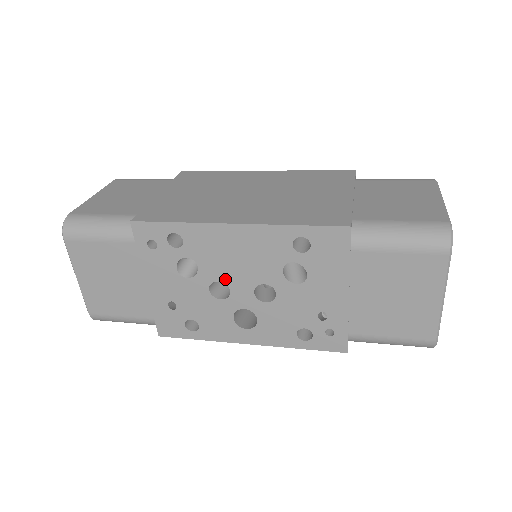
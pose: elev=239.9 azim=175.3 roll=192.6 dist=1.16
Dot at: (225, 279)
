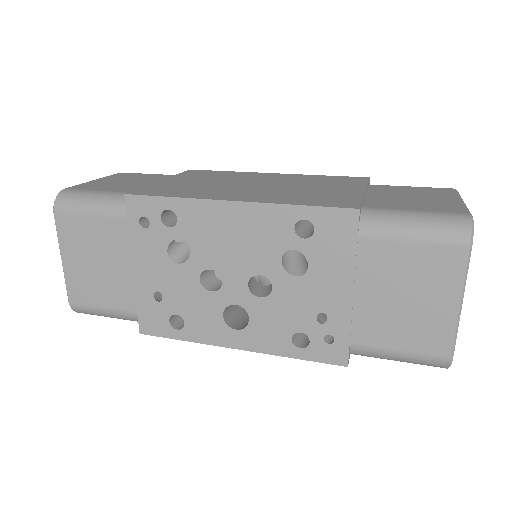
Dot at: (218, 267)
